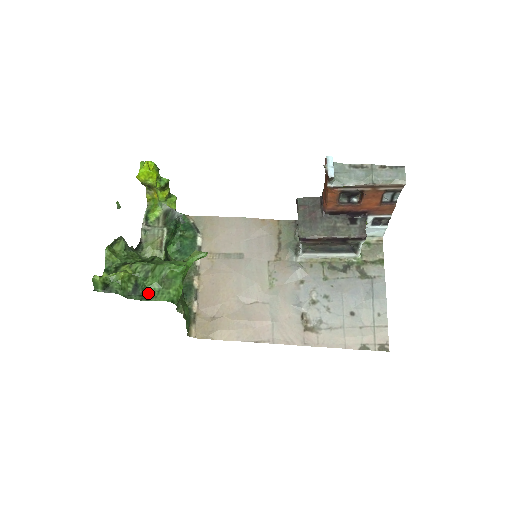
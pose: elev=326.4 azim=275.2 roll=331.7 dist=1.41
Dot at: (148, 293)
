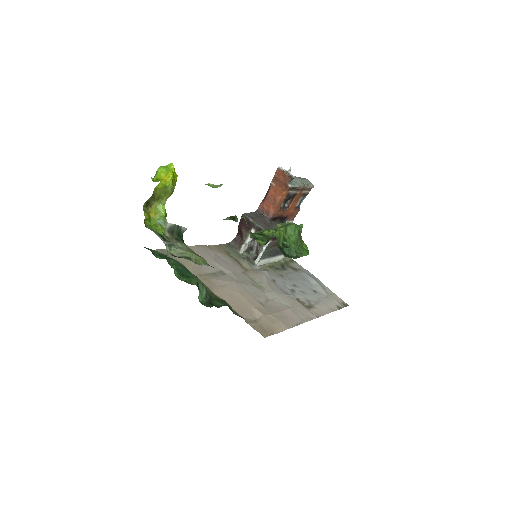
Dot at: (295, 251)
